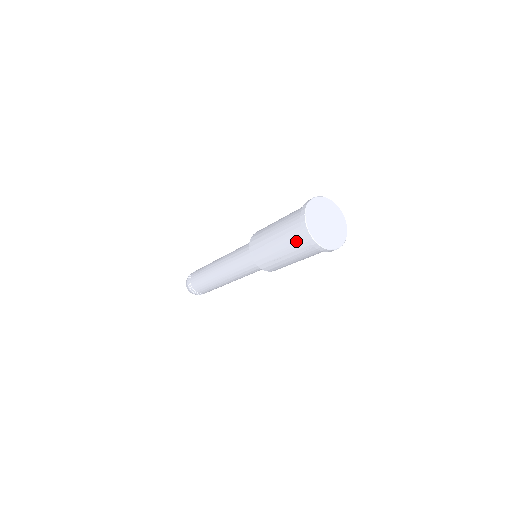
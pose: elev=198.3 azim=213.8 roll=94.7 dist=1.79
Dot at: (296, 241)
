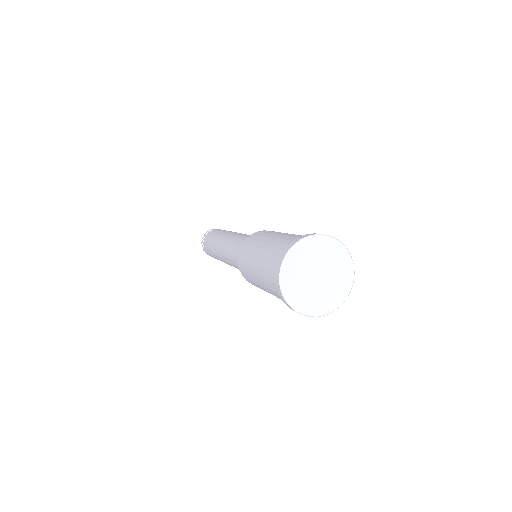
Dot at: (274, 290)
